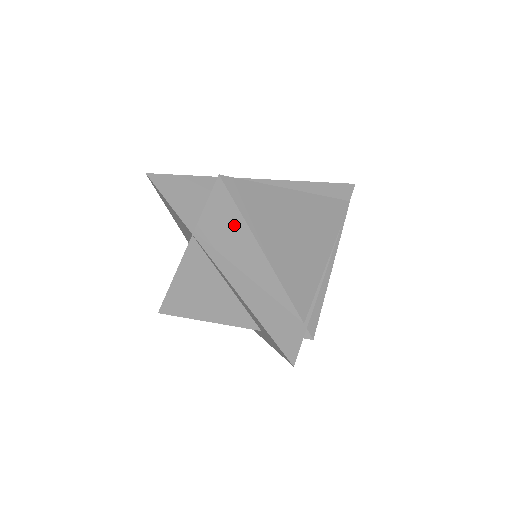
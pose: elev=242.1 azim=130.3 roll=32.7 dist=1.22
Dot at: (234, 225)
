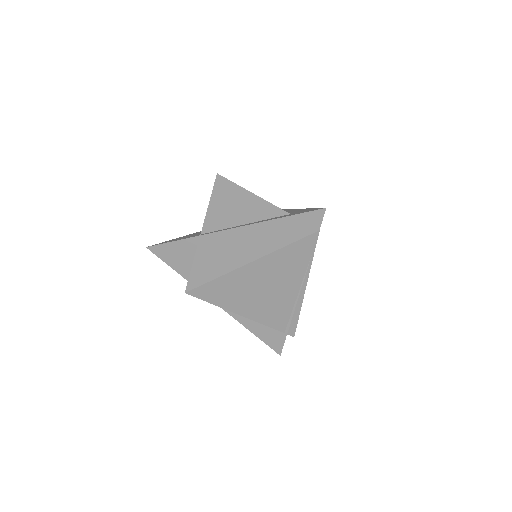
Dot at: occluded
